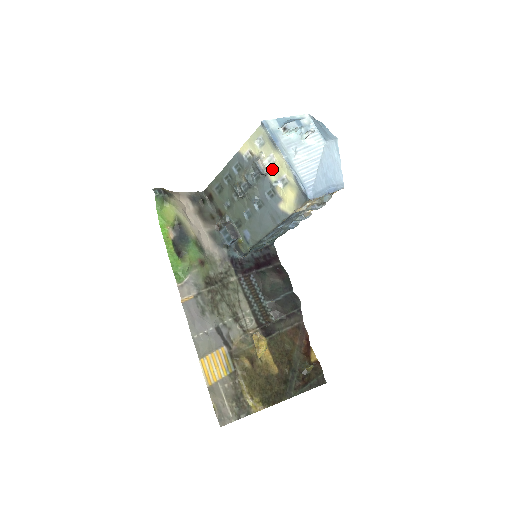
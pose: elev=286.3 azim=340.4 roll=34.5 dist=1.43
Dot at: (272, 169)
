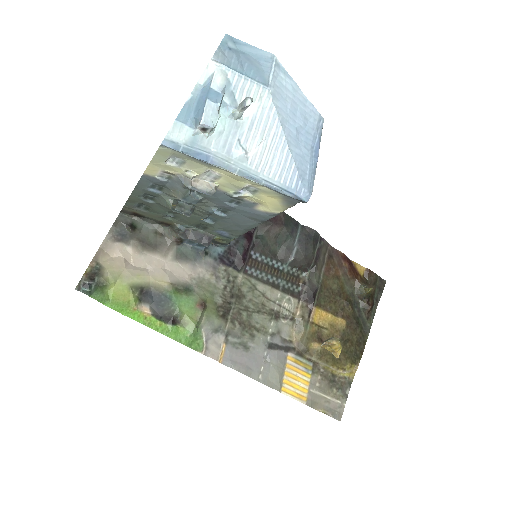
Dot at: (220, 183)
